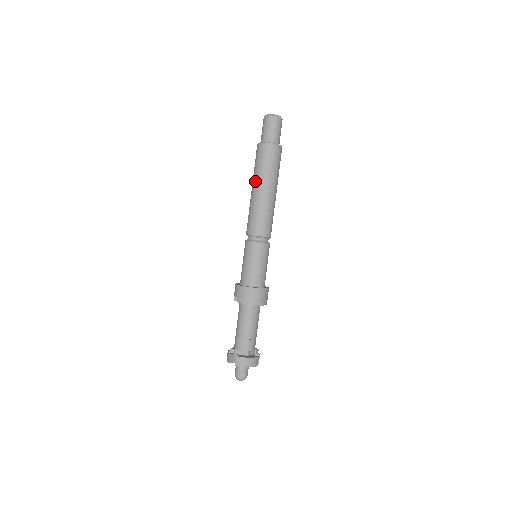
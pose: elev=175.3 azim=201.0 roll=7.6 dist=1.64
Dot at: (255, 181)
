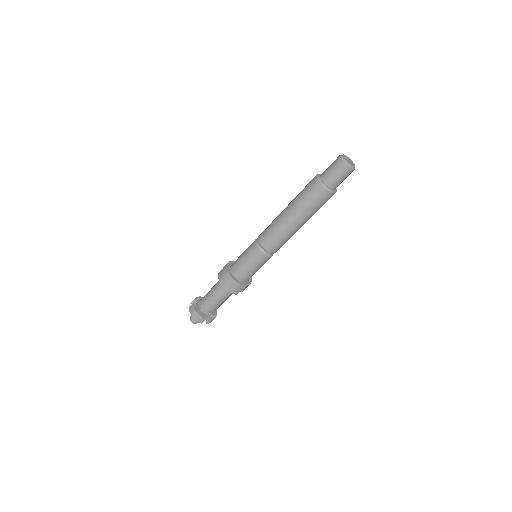
Dot at: (291, 201)
